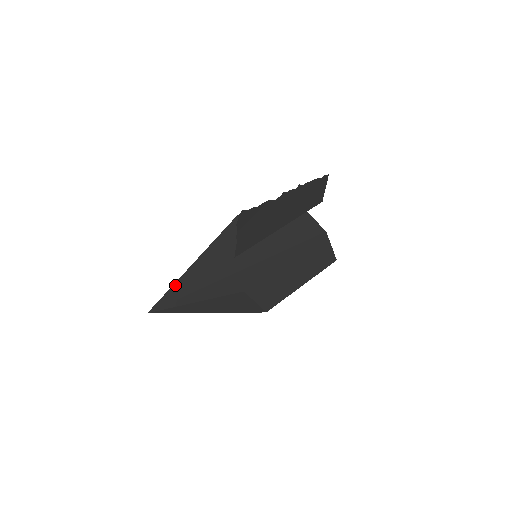
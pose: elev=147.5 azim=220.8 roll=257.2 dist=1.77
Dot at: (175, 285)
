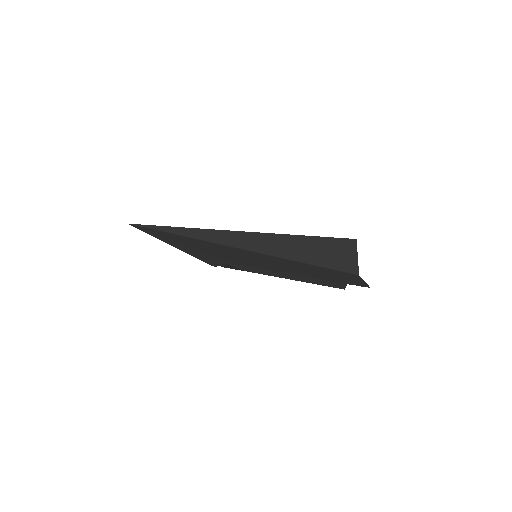
Dot at: (156, 235)
